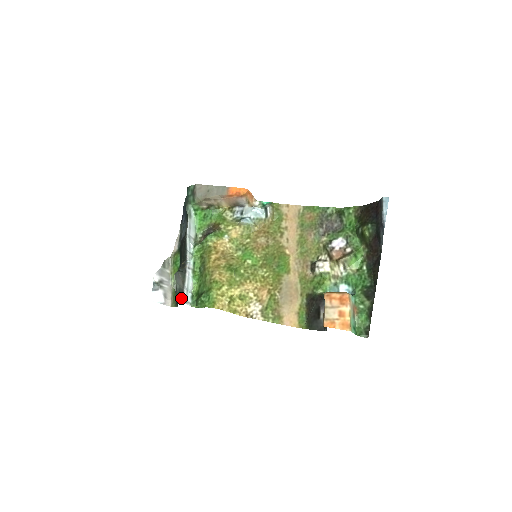
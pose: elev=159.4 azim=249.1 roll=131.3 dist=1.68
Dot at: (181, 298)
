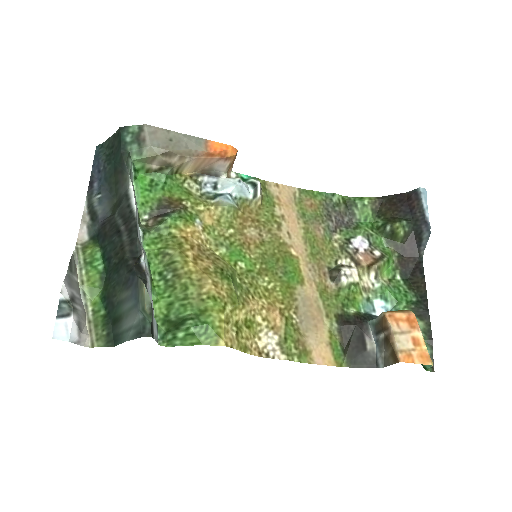
Dot at: (152, 330)
